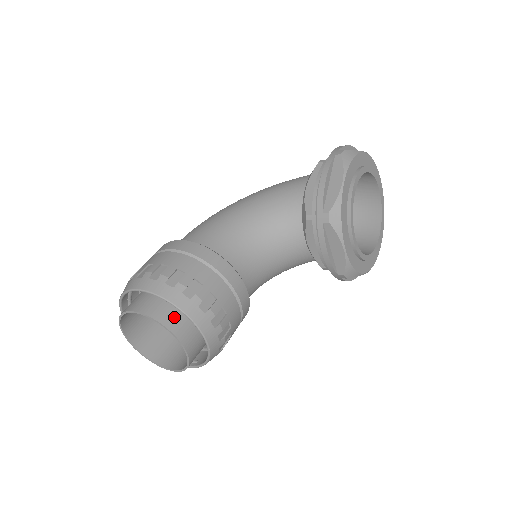
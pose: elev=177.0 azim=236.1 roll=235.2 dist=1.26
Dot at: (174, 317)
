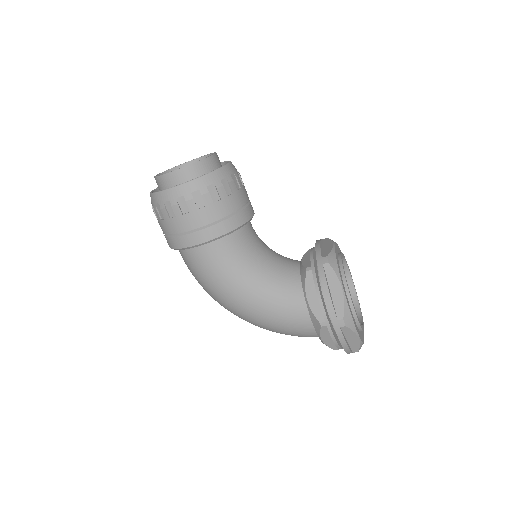
Dot at: occluded
